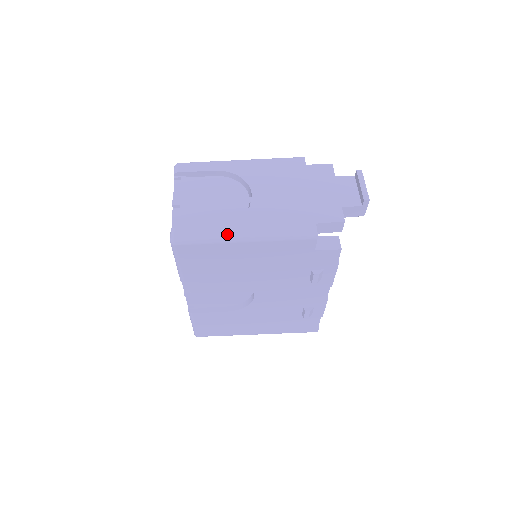
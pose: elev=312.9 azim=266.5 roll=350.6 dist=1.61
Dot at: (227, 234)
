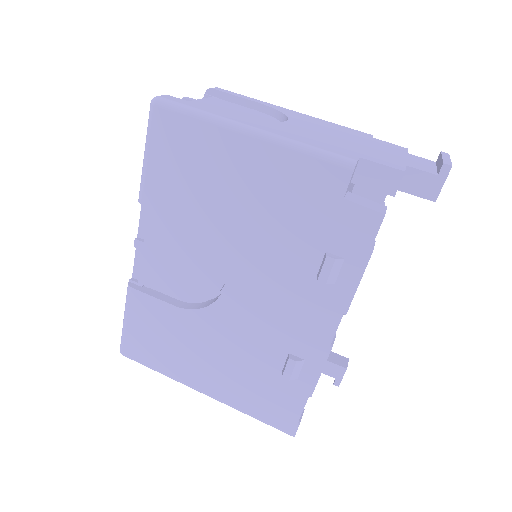
Dot at: (228, 118)
